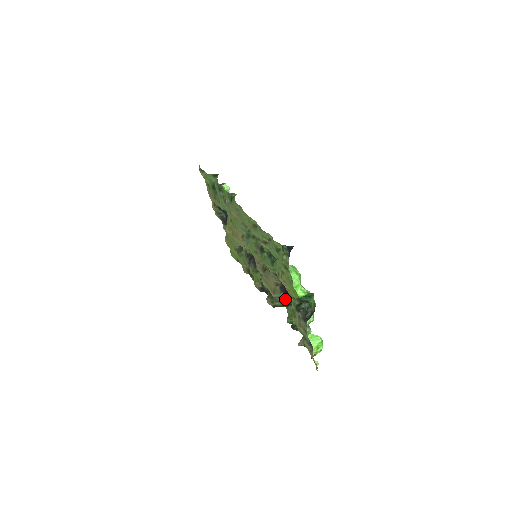
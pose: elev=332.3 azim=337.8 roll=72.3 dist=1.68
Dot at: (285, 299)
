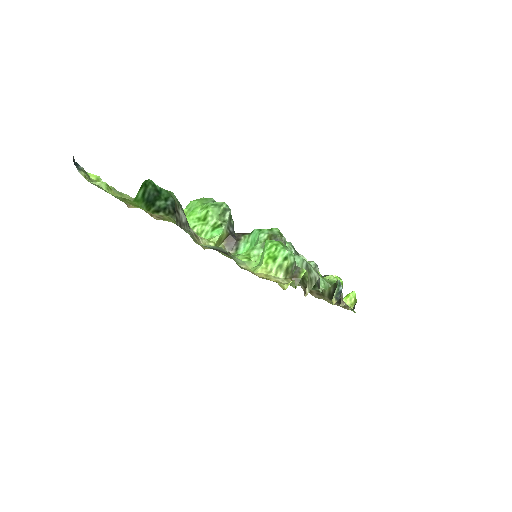
Dot at: occluded
